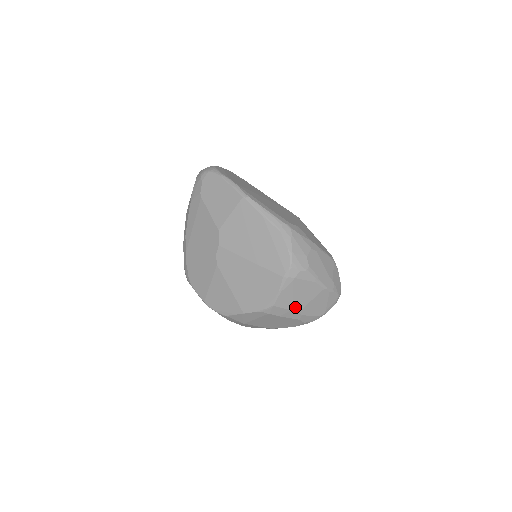
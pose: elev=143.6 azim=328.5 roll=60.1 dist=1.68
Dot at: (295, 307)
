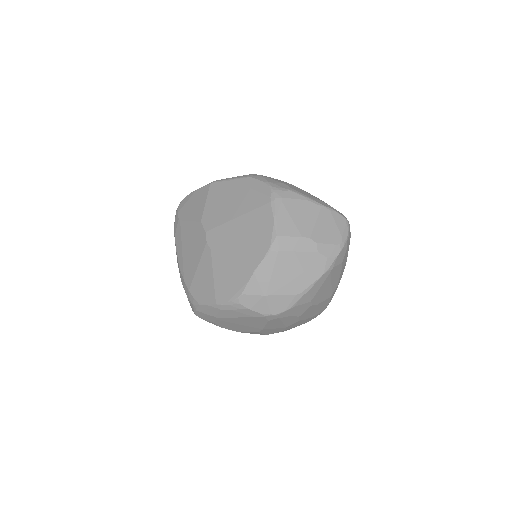
Dot at: (302, 233)
